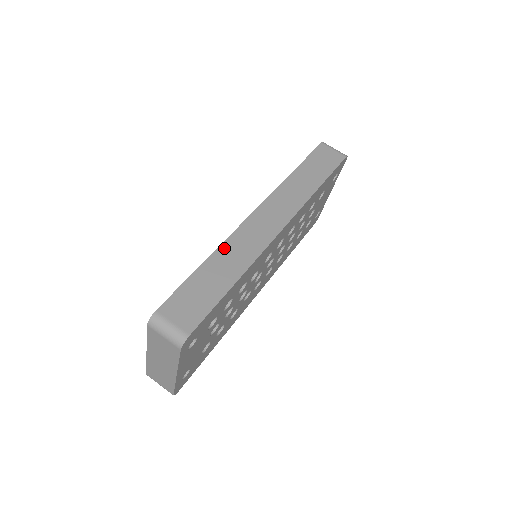
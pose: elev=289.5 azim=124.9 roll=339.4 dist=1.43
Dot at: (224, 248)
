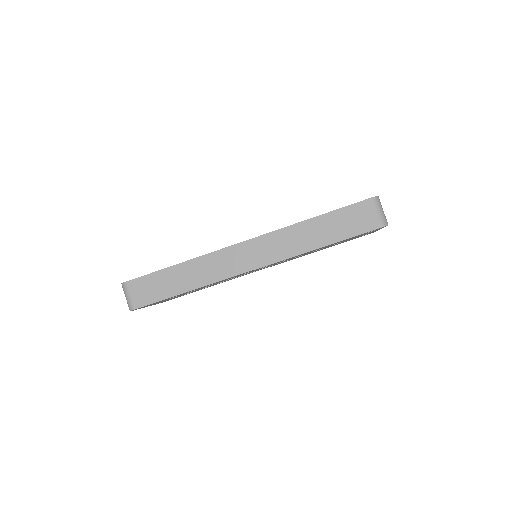
Dot at: (196, 262)
